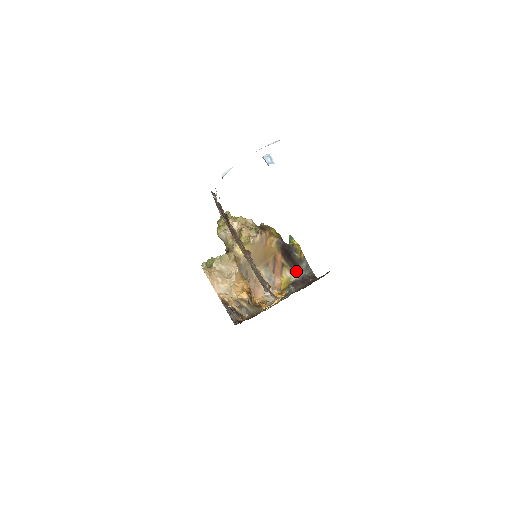
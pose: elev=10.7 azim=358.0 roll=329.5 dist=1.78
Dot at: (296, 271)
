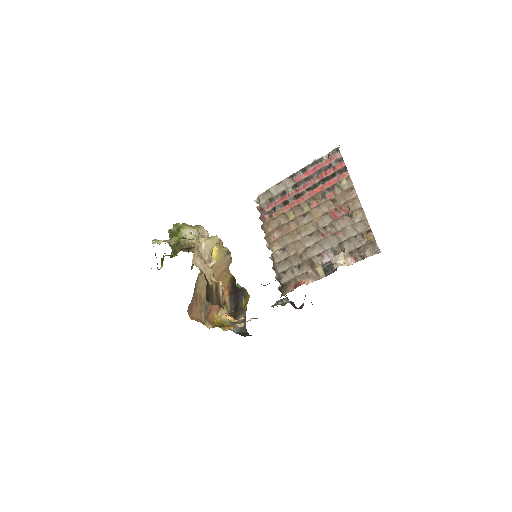
Dot at: occluded
